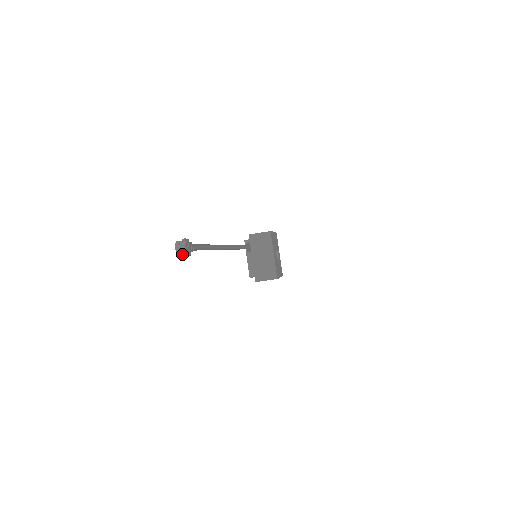
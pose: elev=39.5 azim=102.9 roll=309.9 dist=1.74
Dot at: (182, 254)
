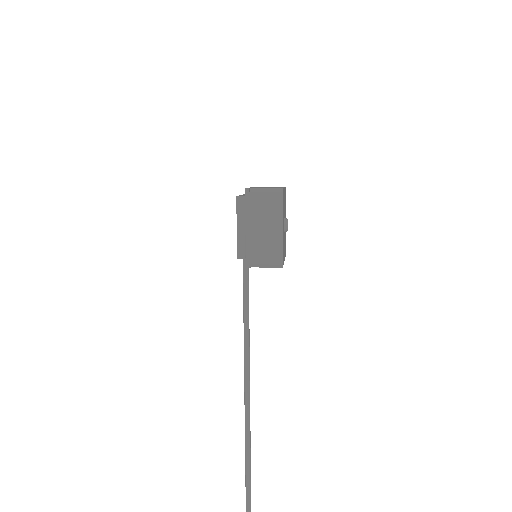
Dot at: out of frame
